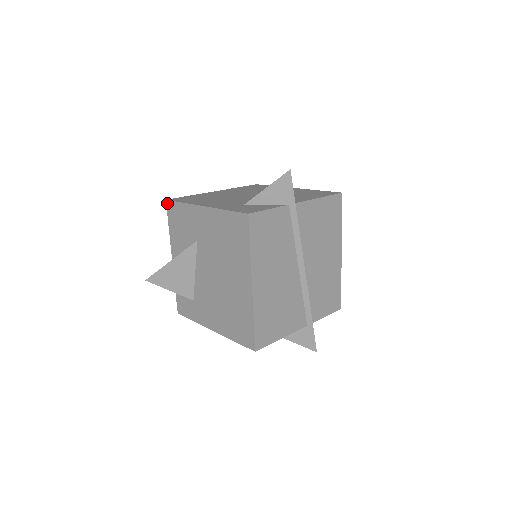
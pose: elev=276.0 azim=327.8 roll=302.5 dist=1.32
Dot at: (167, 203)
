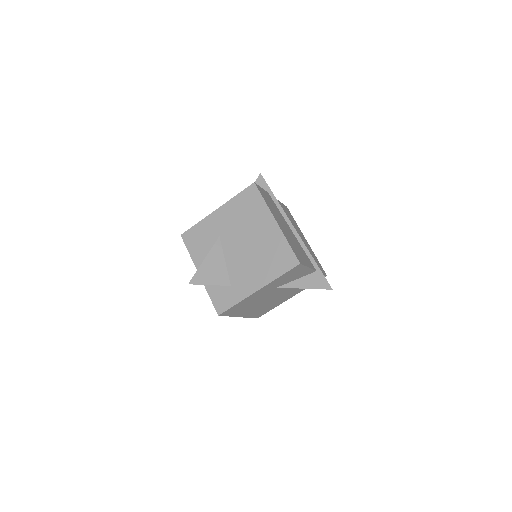
Dot at: (182, 236)
